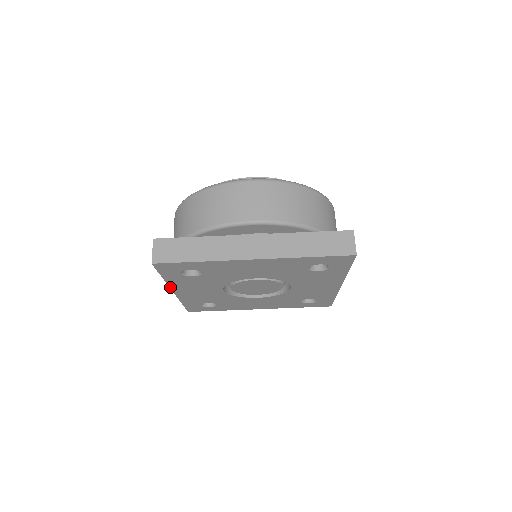
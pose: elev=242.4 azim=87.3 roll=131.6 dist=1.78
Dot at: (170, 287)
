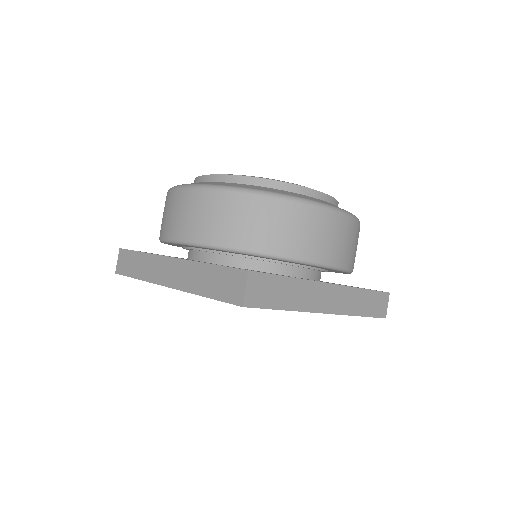
Dot at: (180, 290)
